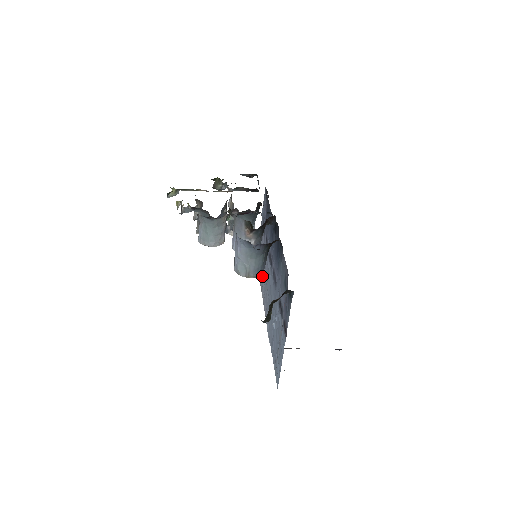
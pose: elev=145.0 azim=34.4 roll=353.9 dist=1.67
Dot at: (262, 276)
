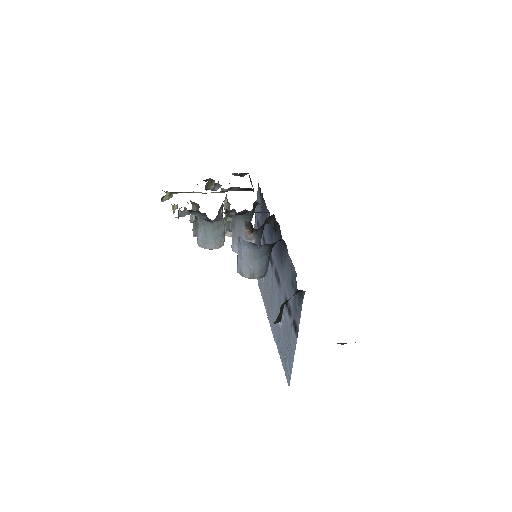
Dot at: occluded
